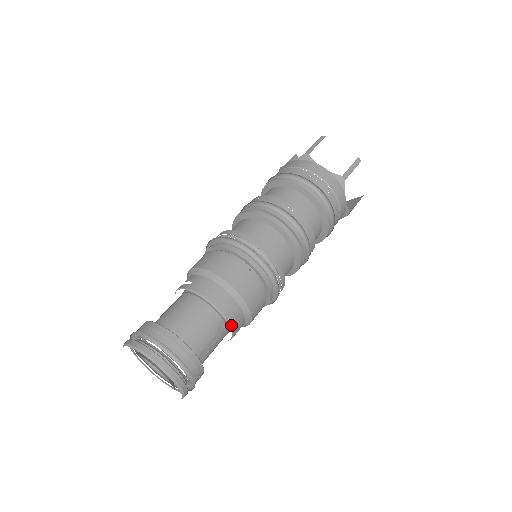
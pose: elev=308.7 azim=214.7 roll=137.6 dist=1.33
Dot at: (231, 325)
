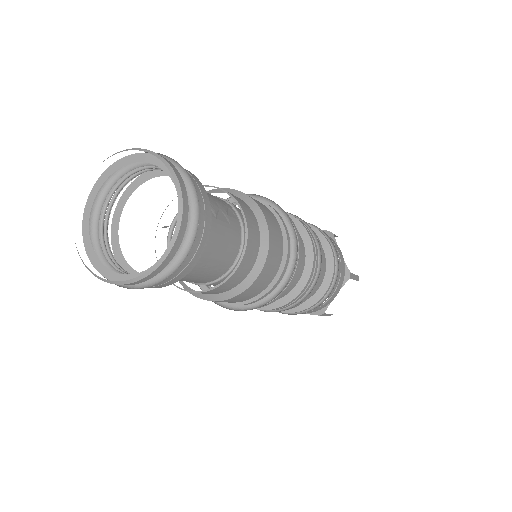
Dot at: (243, 212)
